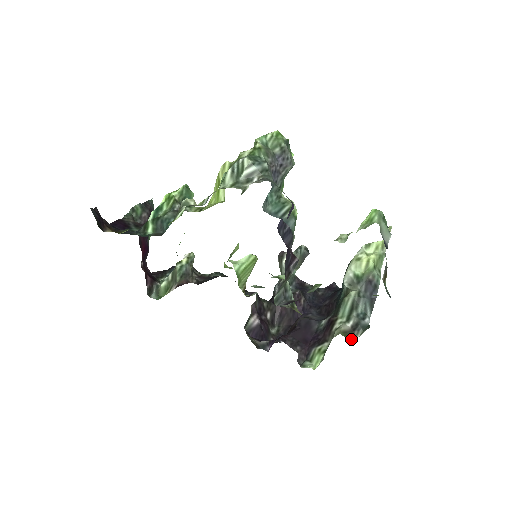
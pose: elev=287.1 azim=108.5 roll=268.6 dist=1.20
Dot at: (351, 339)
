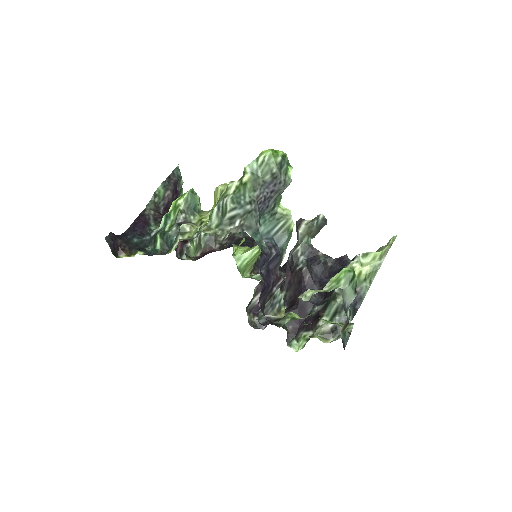
Dot at: (326, 341)
